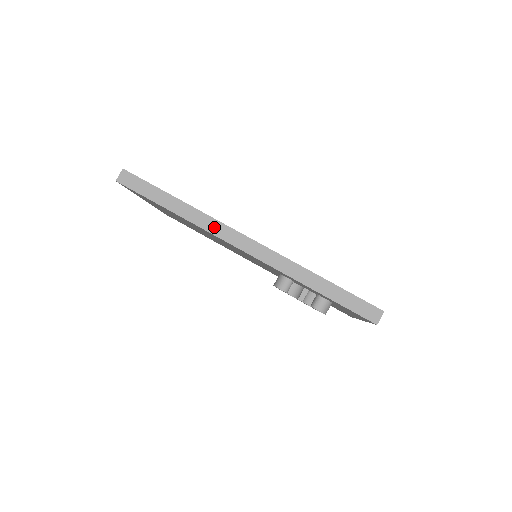
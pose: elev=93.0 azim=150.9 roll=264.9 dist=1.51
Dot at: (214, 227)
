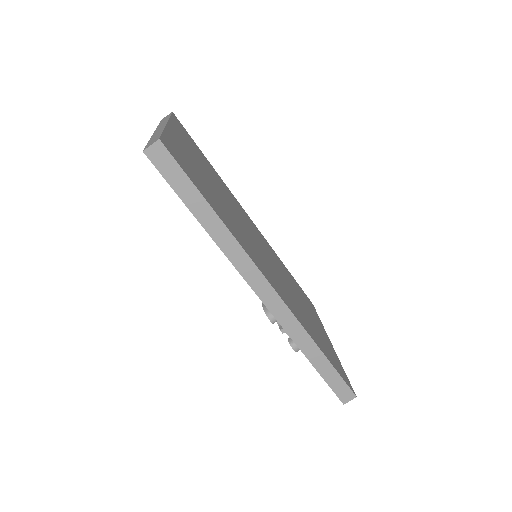
Dot at: (242, 263)
